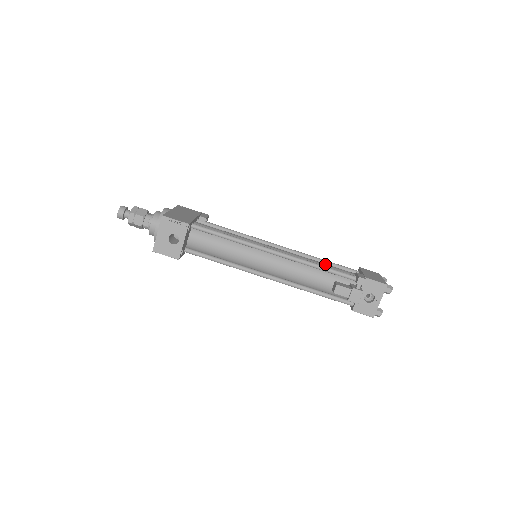
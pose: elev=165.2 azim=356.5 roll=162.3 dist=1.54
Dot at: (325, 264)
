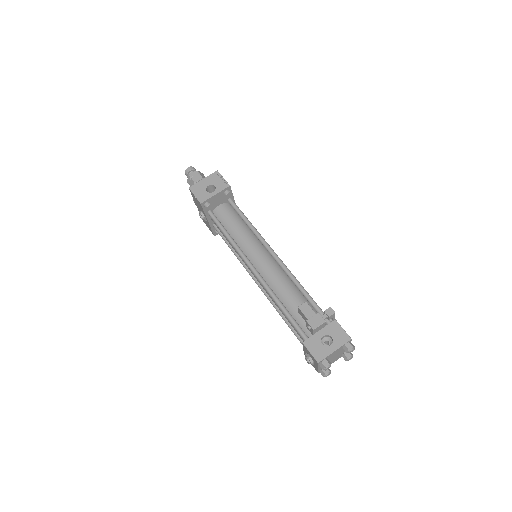
Dot at: occluded
